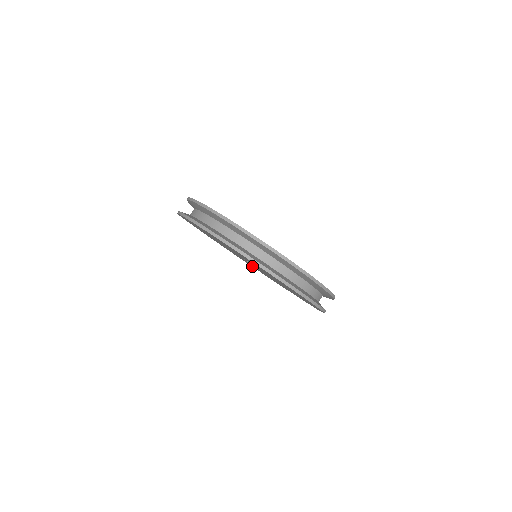
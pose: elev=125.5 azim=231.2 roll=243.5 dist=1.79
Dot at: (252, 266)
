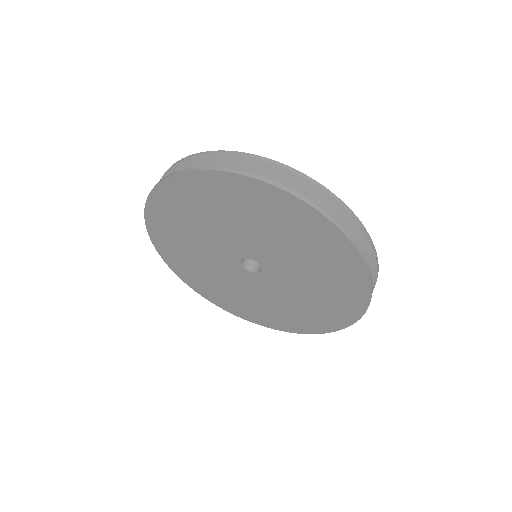
Dot at: (221, 300)
